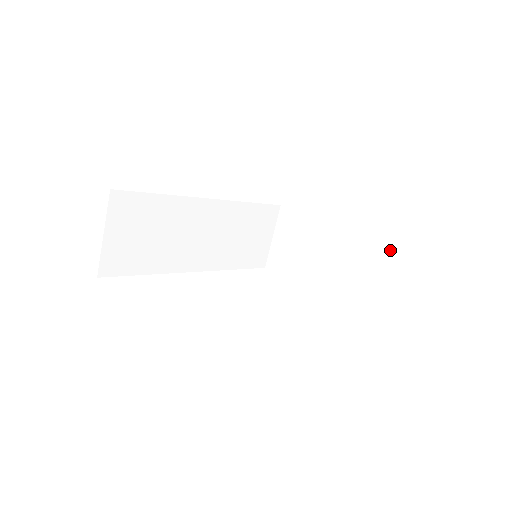
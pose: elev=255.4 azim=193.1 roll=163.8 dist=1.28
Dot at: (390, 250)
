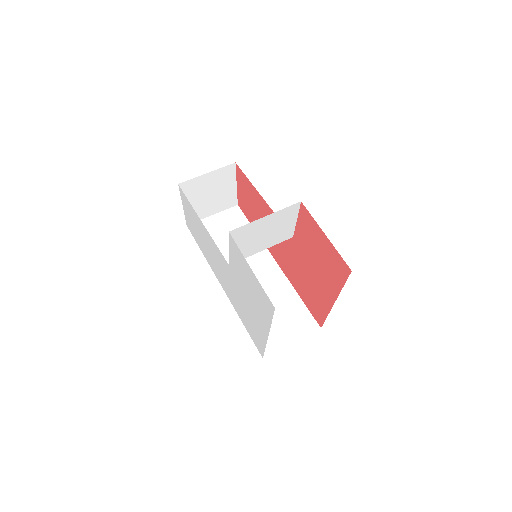
Dot at: occluded
